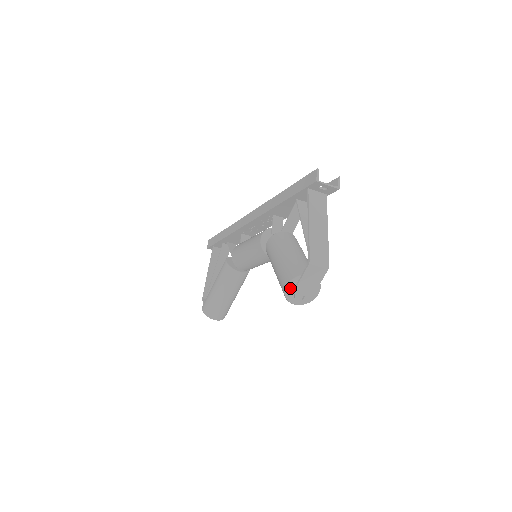
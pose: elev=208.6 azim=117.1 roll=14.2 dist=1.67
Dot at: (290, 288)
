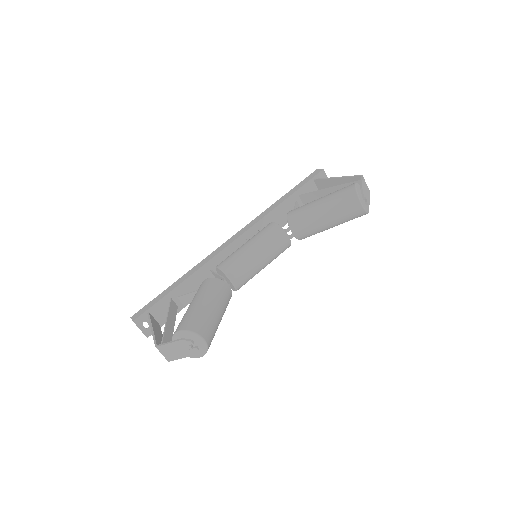
Dot at: (357, 188)
